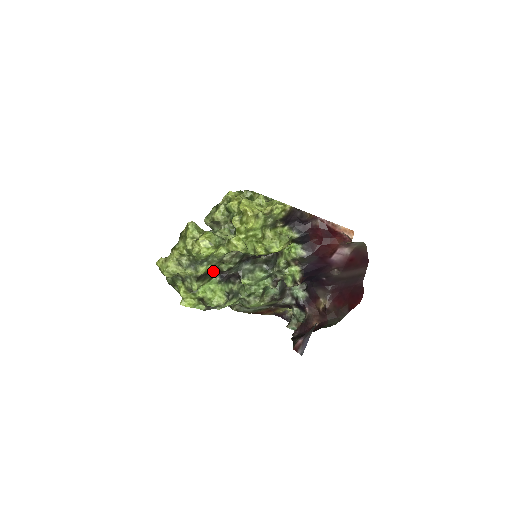
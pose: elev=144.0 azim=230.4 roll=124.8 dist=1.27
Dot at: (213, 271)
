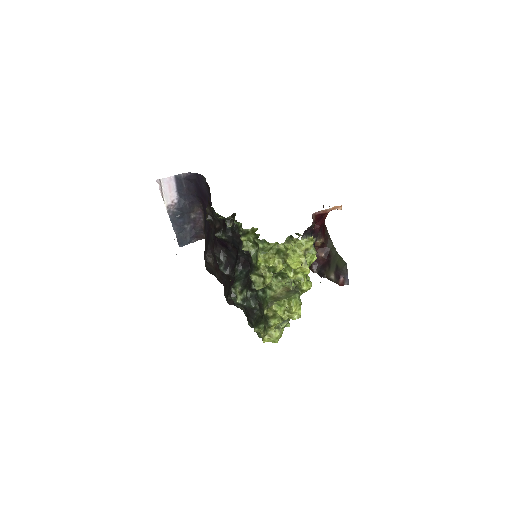
Dot at: occluded
